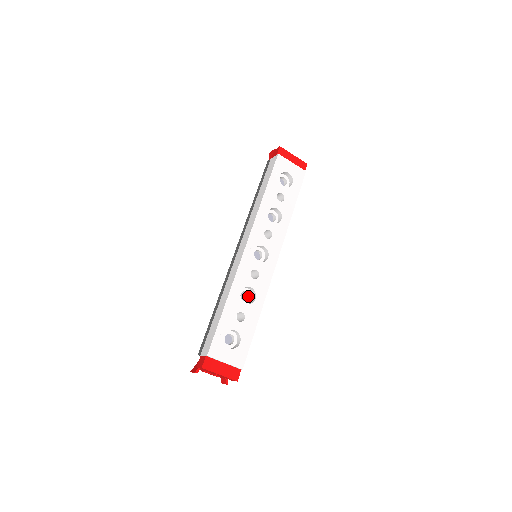
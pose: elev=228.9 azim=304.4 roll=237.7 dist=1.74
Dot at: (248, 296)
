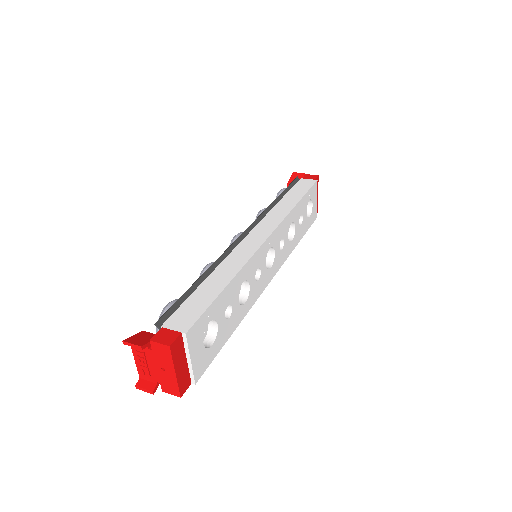
Dot at: occluded
